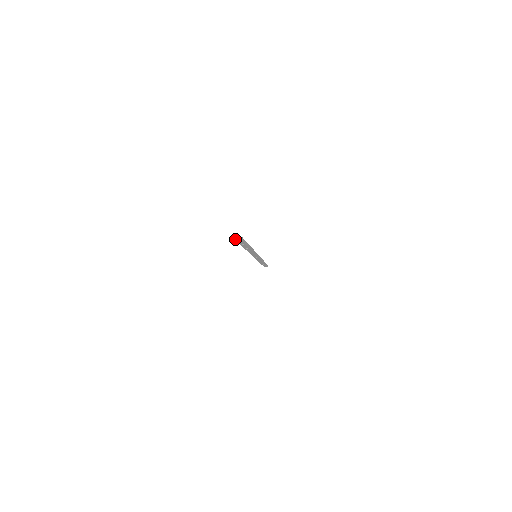
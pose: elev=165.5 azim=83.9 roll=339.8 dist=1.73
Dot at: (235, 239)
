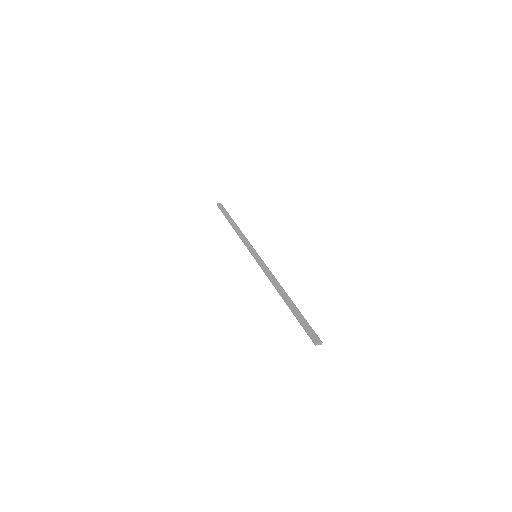
Dot at: (315, 345)
